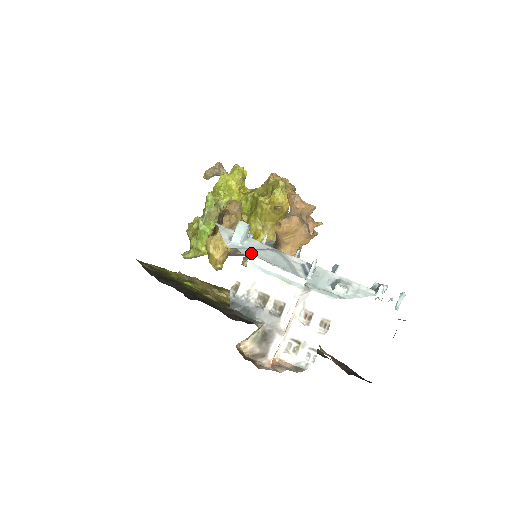
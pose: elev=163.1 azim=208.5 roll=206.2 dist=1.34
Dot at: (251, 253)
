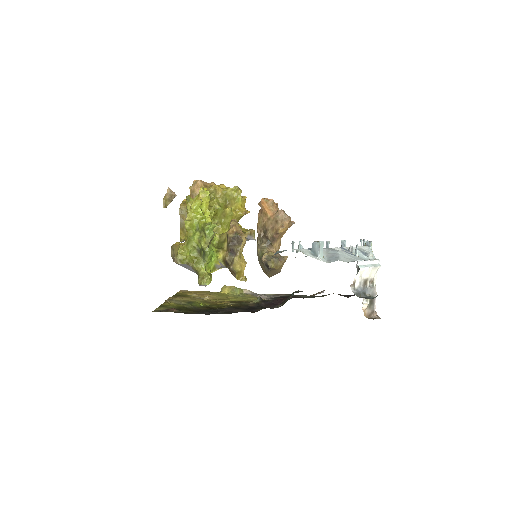
Dot at: (344, 259)
